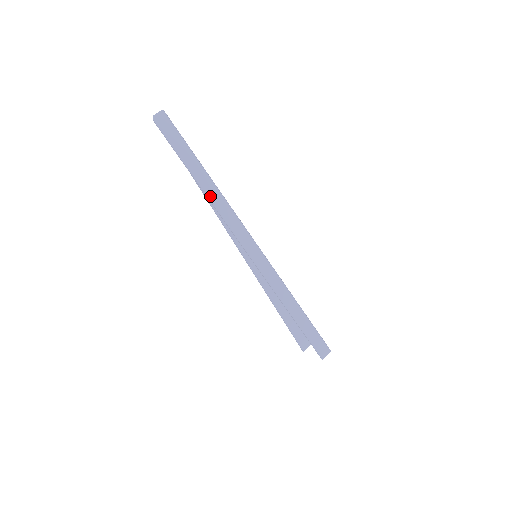
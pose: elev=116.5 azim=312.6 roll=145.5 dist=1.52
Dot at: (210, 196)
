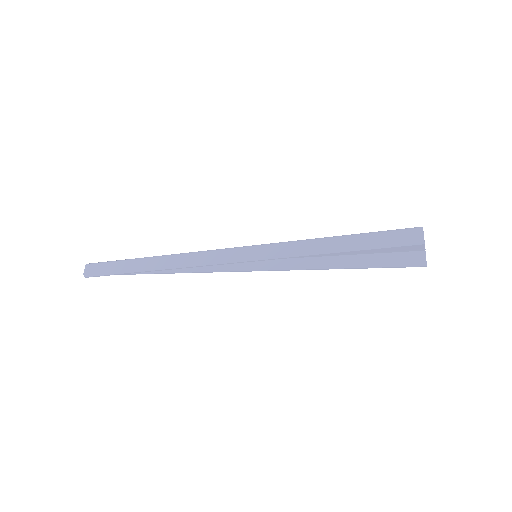
Dot at: (165, 267)
